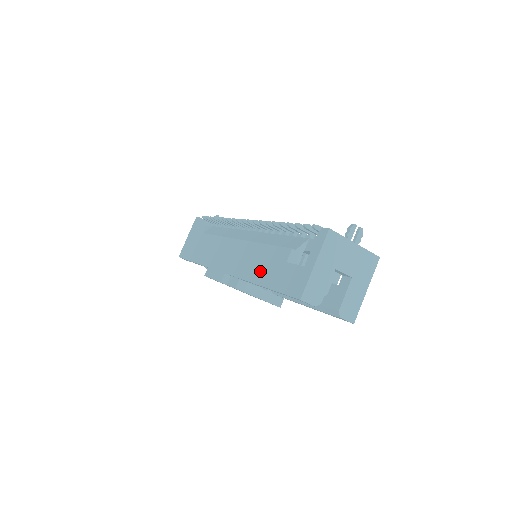
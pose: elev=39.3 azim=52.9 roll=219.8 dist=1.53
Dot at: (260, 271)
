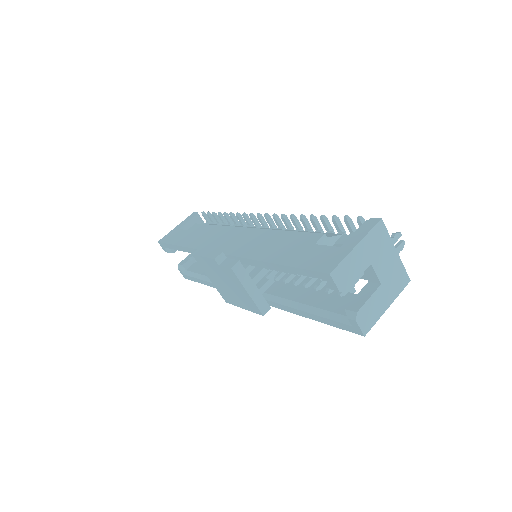
Dot at: (274, 251)
